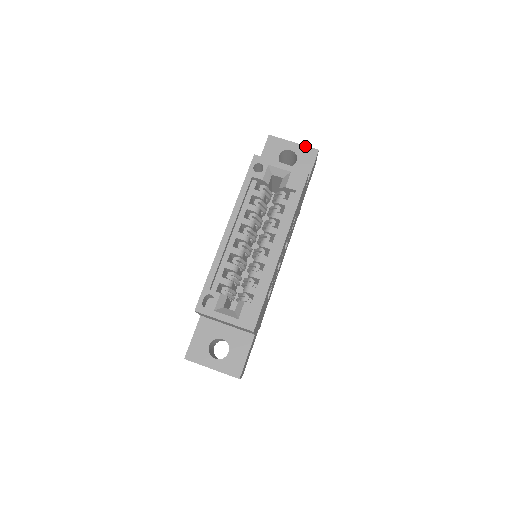
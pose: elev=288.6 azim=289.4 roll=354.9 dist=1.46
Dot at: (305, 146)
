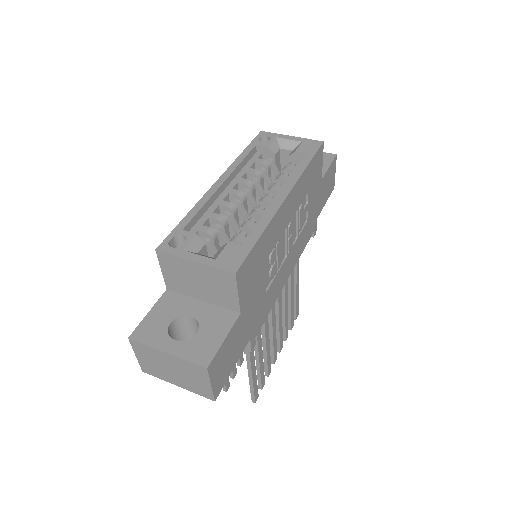
Dot at: occluded
